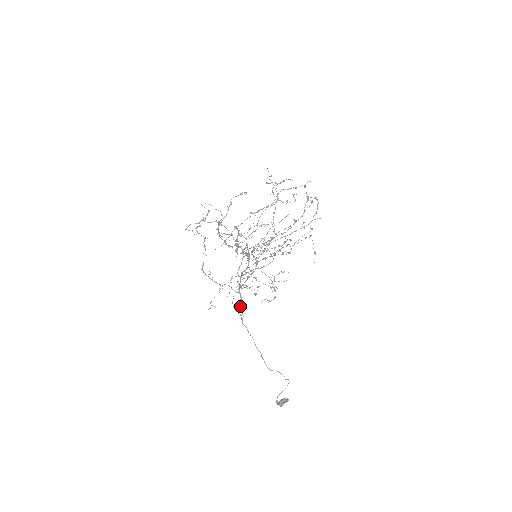
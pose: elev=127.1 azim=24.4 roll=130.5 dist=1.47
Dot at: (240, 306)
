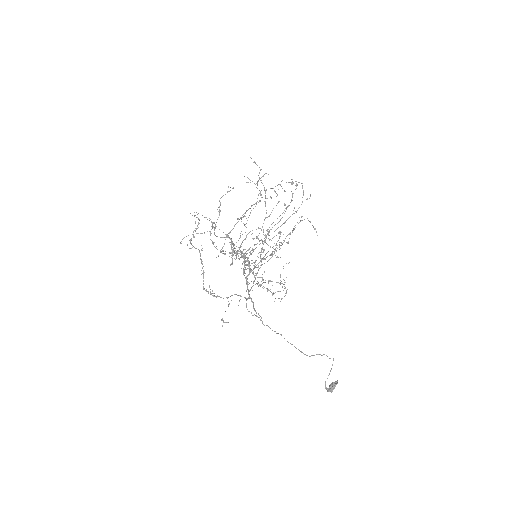
Dot at: (255, 310)
